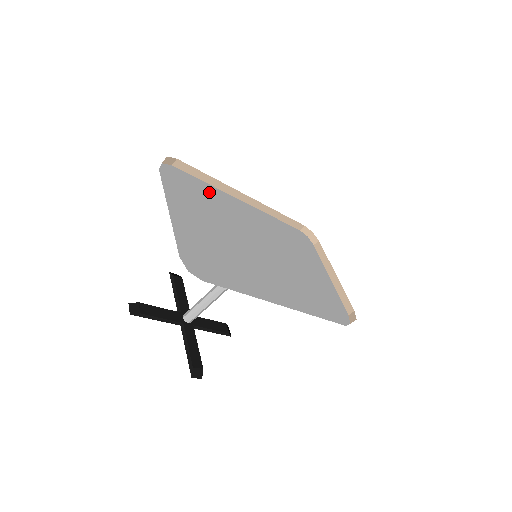
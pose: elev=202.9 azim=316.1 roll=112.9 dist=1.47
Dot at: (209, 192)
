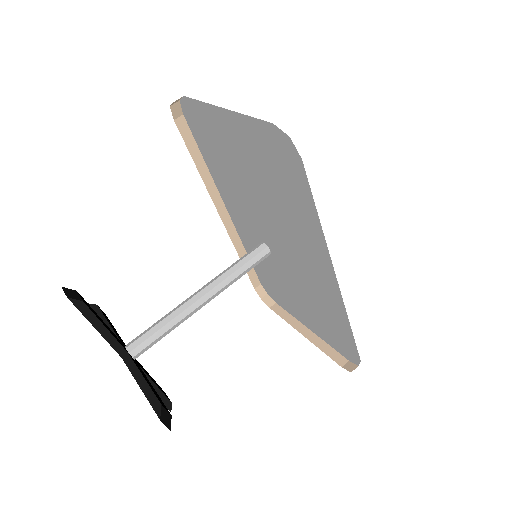
Dot at: occluded
